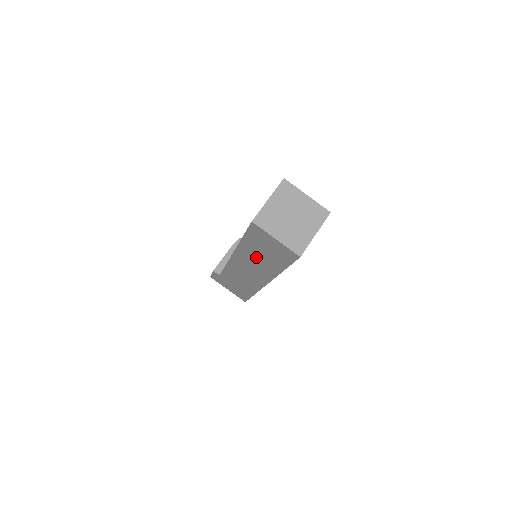
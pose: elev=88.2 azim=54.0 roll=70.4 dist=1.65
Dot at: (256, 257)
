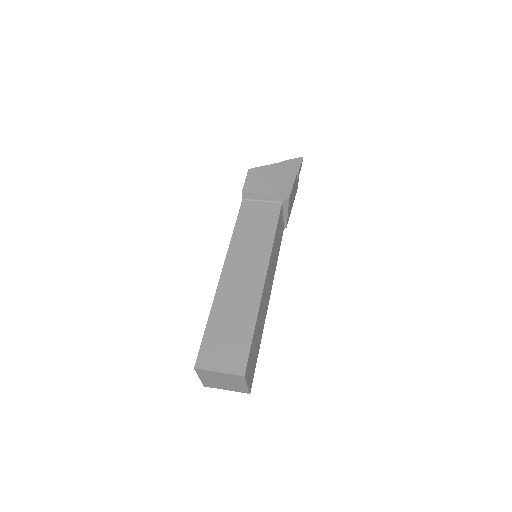
Dot at: occluded
